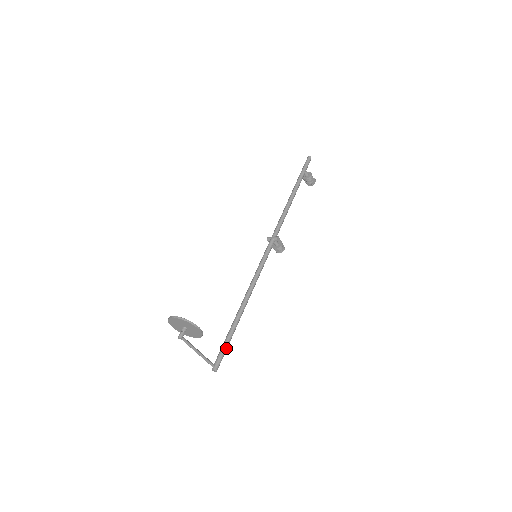
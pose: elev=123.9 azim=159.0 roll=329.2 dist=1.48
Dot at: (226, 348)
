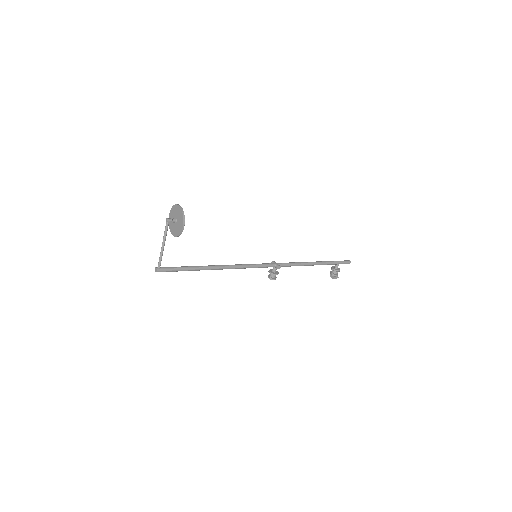
Dot at: (178, 270)
